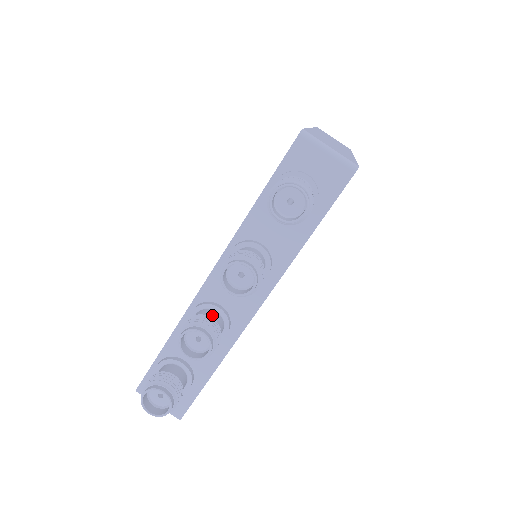
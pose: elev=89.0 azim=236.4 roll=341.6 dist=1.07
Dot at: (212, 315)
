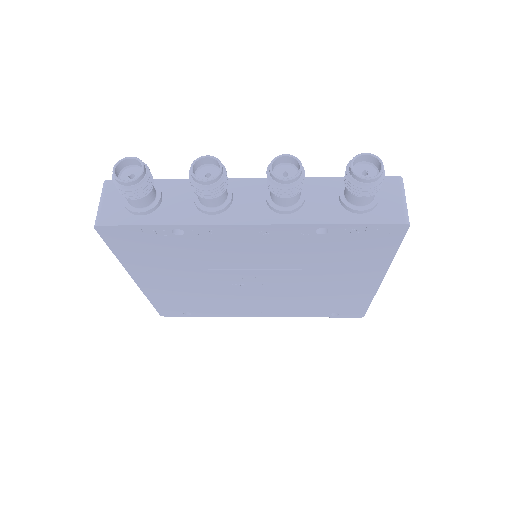
Dot at: occluded
